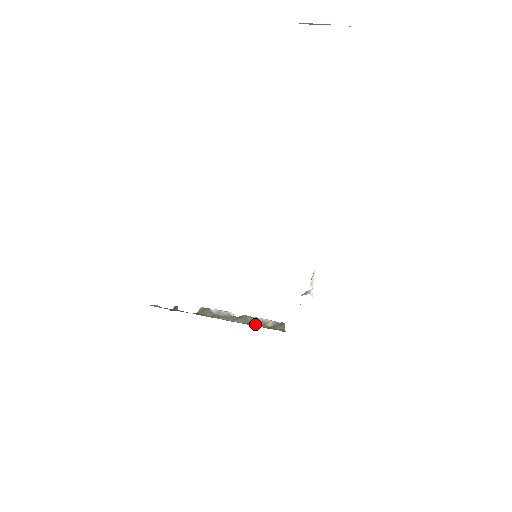
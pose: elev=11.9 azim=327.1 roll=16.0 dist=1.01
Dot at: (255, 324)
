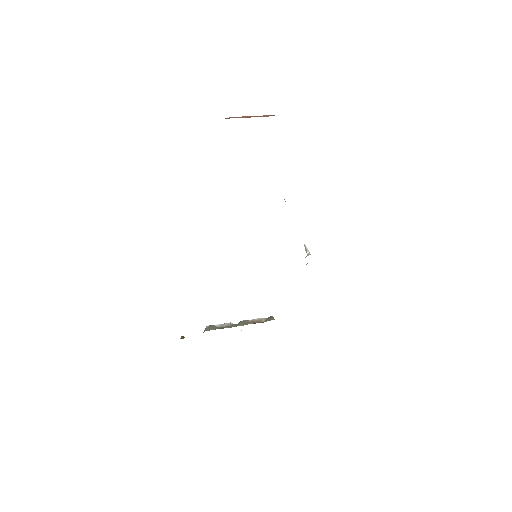
Dot at: (252, 323)
